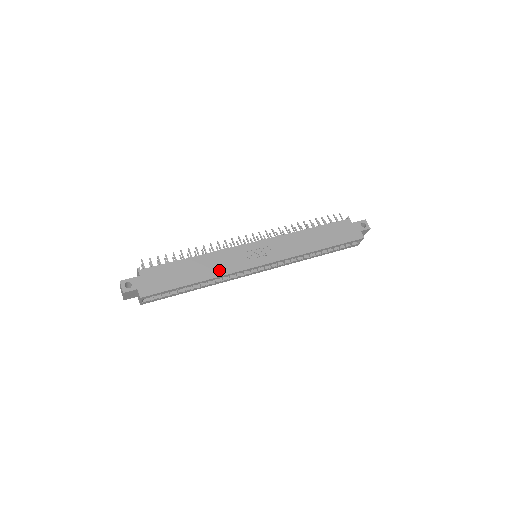
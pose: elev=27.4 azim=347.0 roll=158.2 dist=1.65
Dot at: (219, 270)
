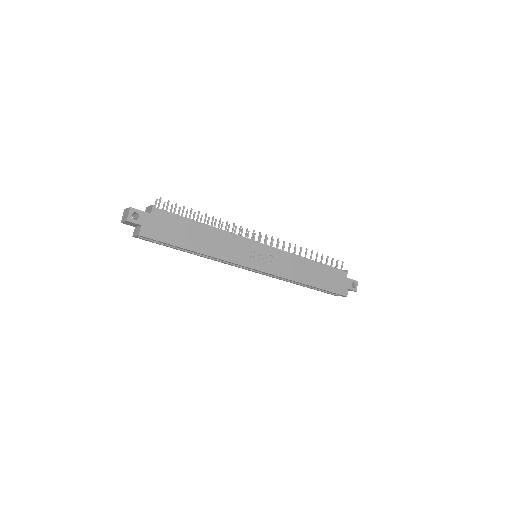
Dot at: (220, 252)
